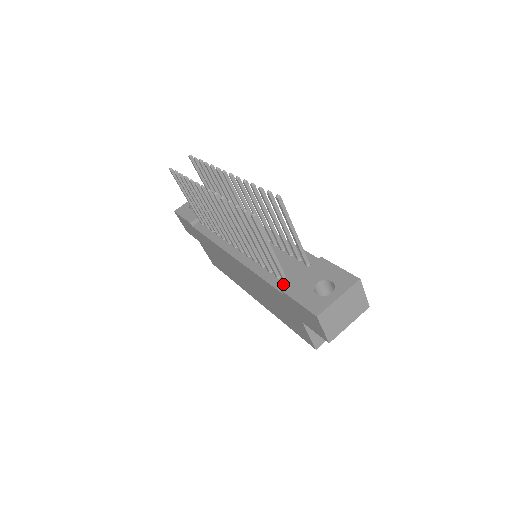
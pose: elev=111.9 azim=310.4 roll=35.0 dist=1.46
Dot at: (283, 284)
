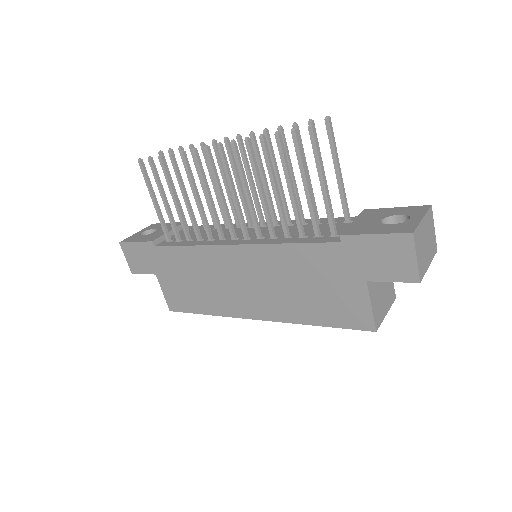
Dot at: (333, 237)
